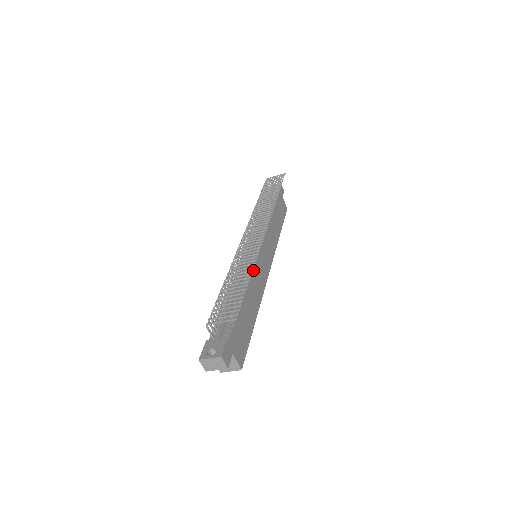
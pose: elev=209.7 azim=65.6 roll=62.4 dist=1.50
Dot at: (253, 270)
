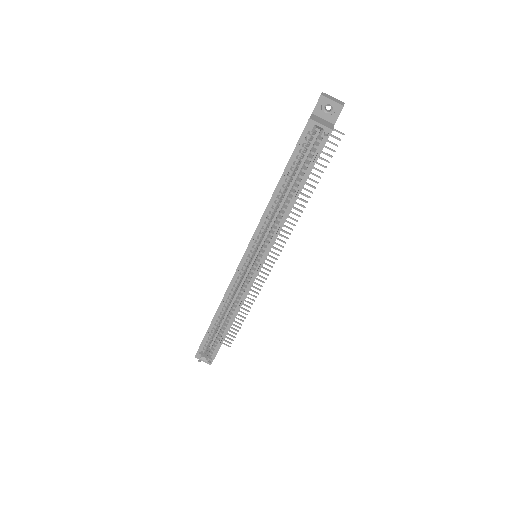
Dot at: occluded
